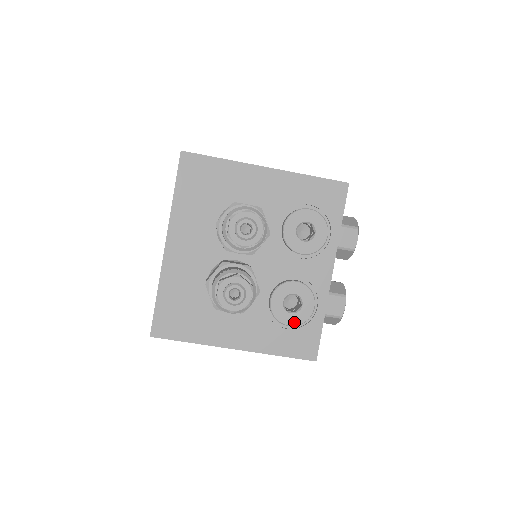
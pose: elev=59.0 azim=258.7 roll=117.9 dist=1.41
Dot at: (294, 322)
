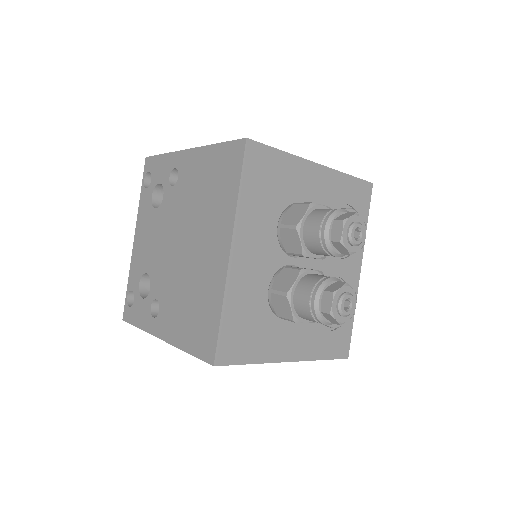
Dot at: occluded
